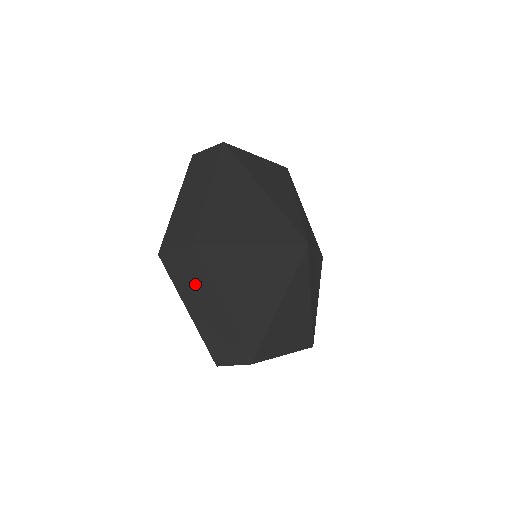
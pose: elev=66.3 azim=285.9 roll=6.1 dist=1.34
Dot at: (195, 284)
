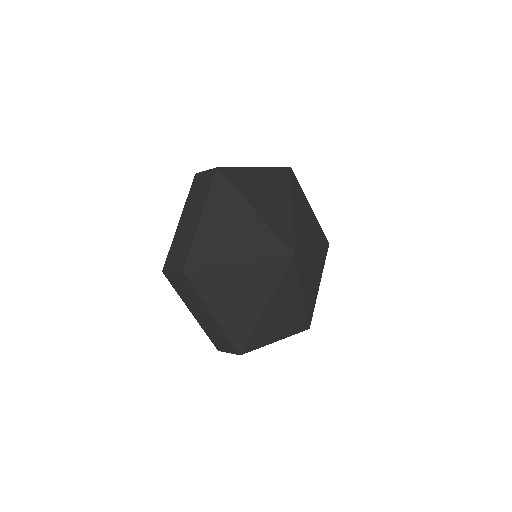
Dot at: (191, 296)
